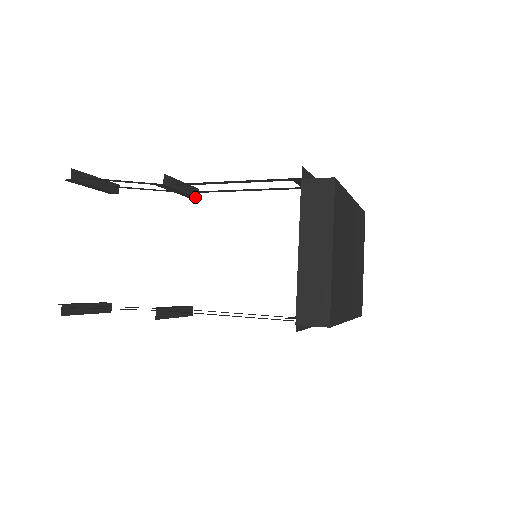
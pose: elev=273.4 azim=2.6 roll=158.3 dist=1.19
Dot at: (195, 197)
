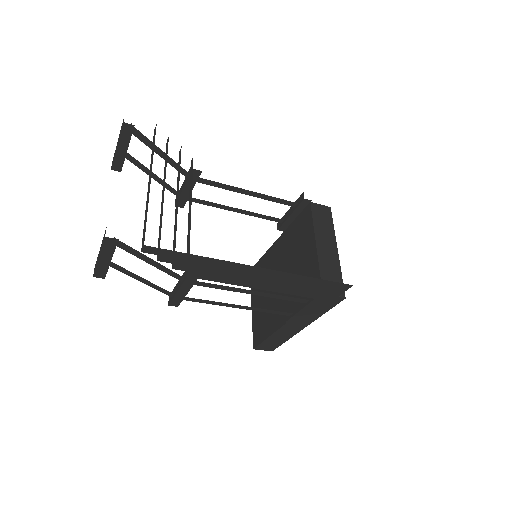
Dot at: (183, 205)
